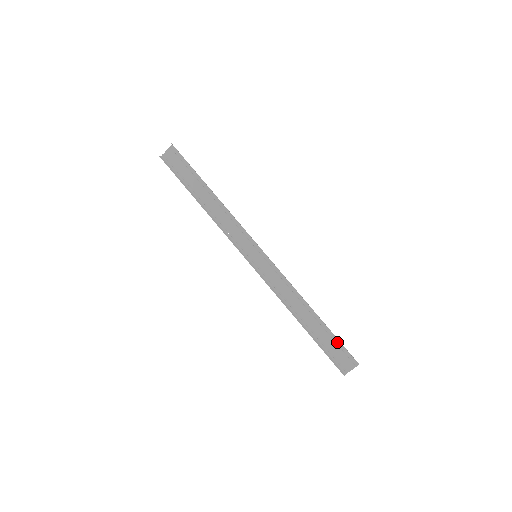
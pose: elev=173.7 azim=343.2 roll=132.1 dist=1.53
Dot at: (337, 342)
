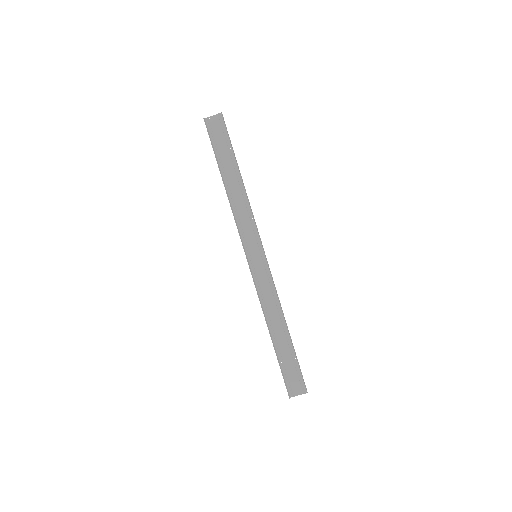
Dot at: (296, 365)
